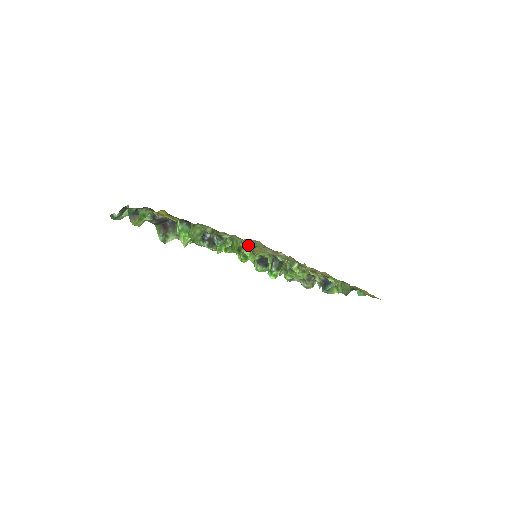
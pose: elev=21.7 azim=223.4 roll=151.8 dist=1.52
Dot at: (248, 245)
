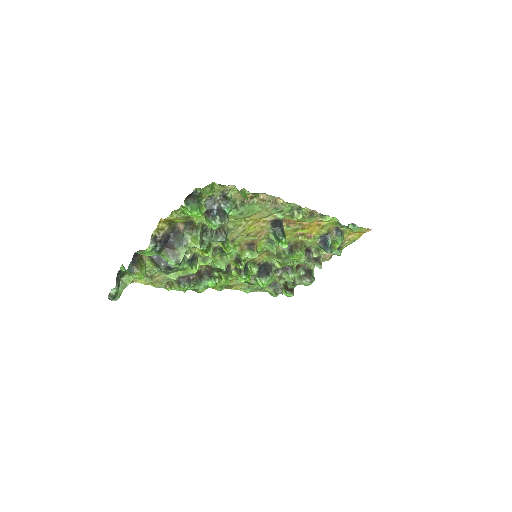
Dot at: (252, 194)
